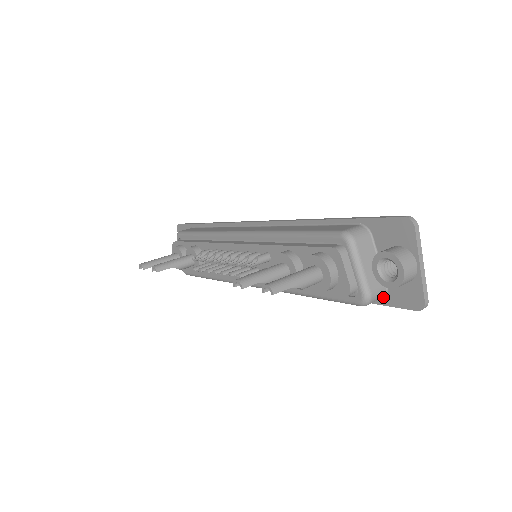
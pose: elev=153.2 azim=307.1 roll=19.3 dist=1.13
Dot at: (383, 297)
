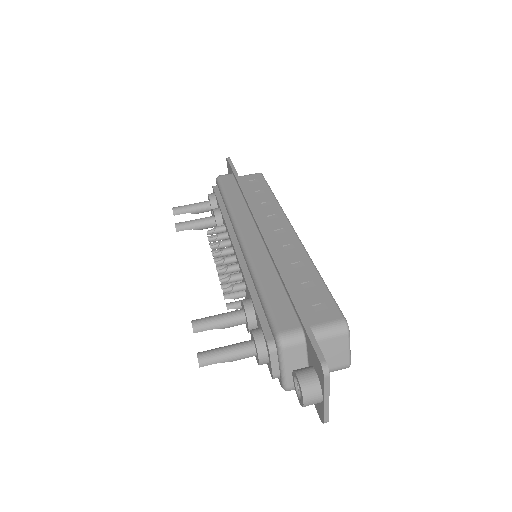
Dot at: occluded
